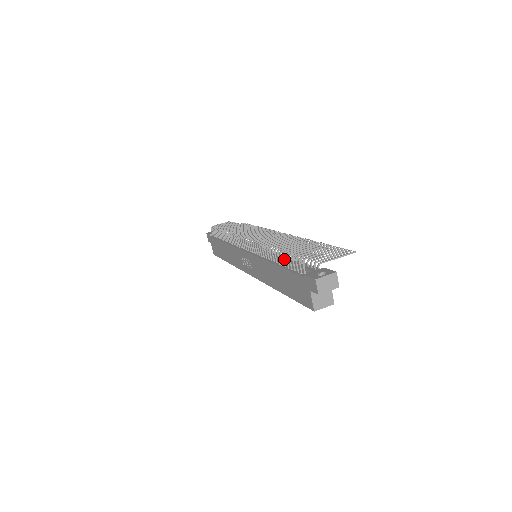
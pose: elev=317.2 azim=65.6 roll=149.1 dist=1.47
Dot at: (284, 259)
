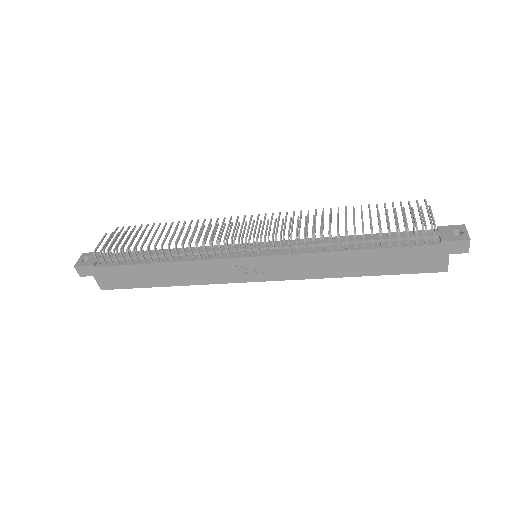
Dot at: occluded
